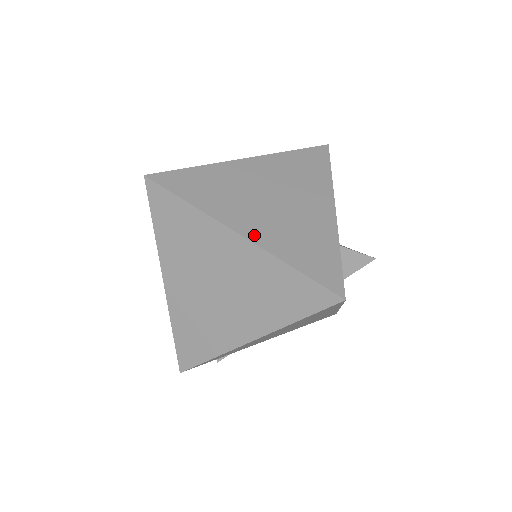
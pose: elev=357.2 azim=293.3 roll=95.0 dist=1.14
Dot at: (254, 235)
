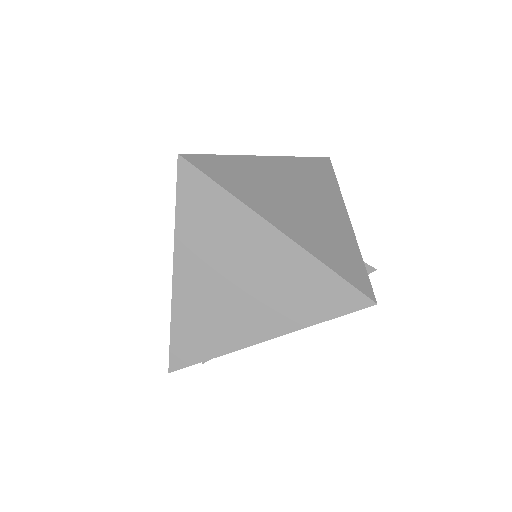
Dot at: (291, 232)
